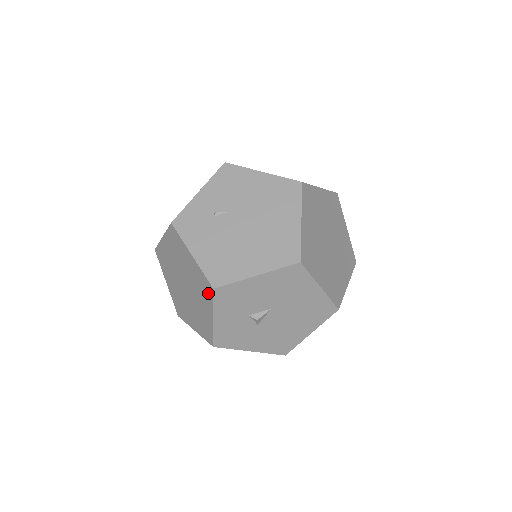
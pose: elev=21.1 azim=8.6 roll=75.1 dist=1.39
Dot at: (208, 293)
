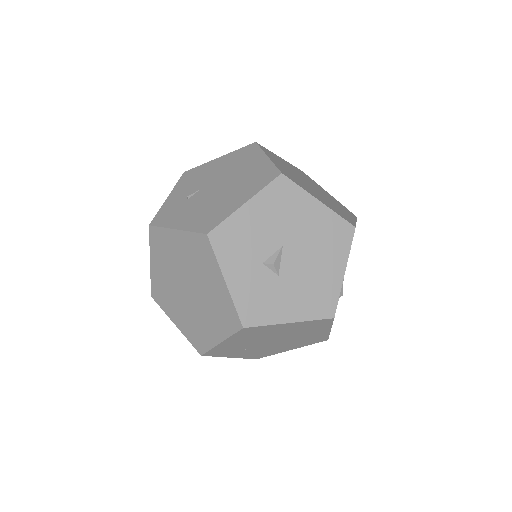
Dot at: (206, 251)
